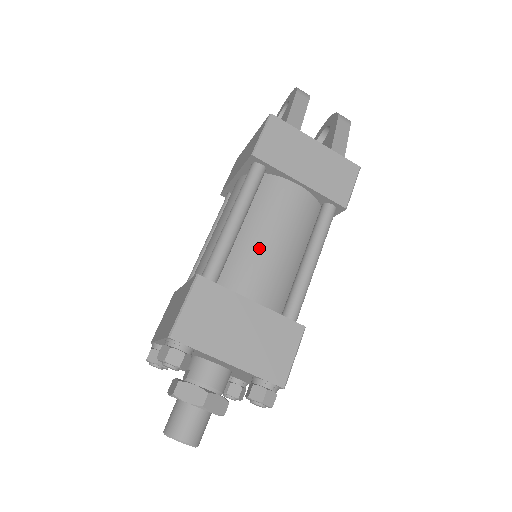
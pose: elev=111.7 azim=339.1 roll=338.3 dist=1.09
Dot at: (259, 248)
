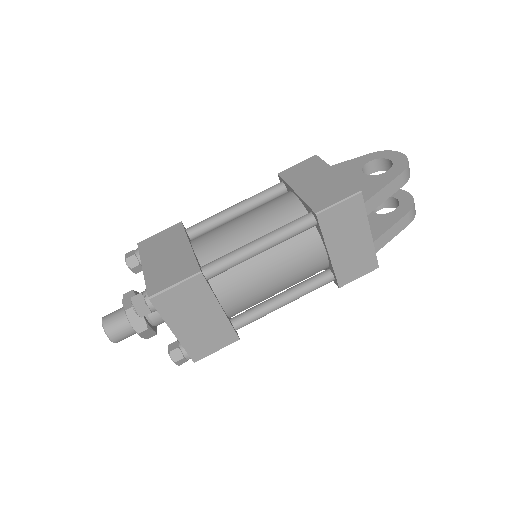
Dot at: (258, 276)
